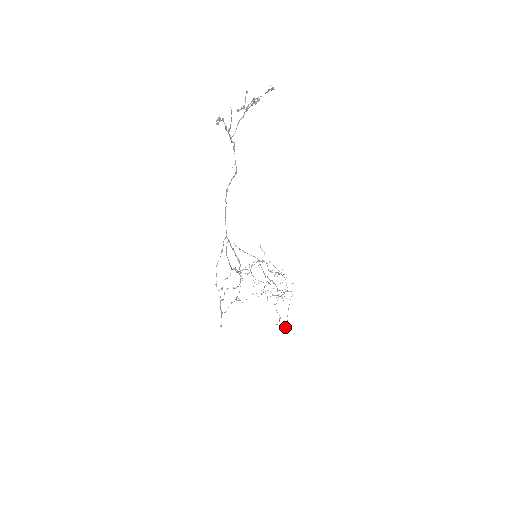
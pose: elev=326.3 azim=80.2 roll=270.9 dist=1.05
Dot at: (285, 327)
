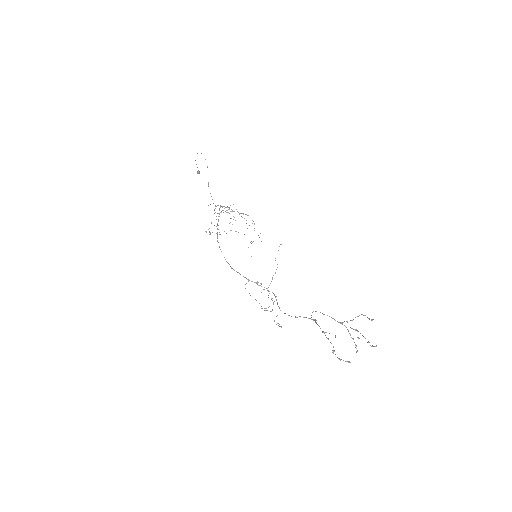
Dot at: occluded
